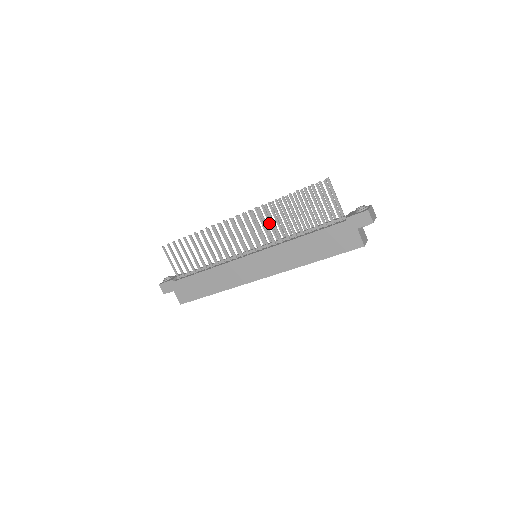
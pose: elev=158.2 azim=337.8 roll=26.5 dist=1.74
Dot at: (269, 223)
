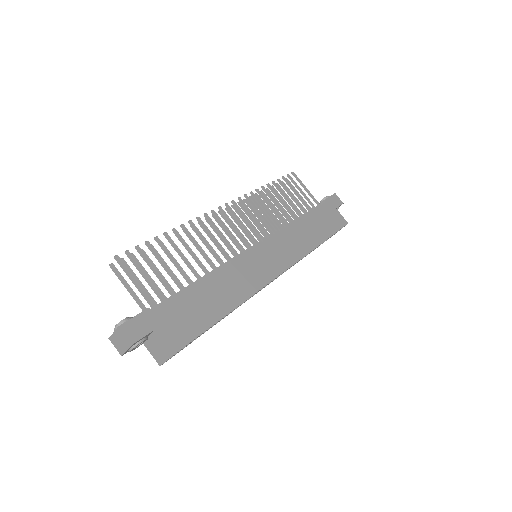
Dot at: (253, 220)
